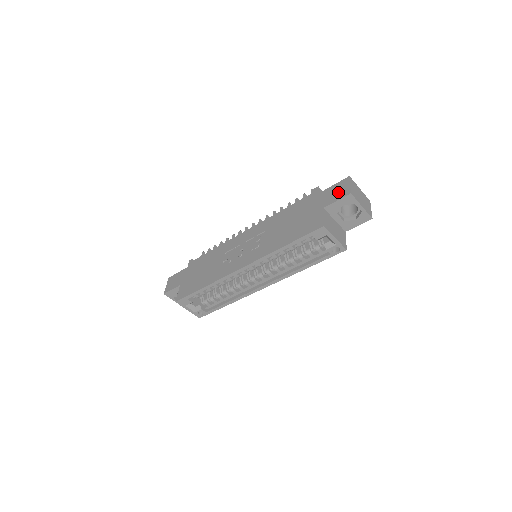
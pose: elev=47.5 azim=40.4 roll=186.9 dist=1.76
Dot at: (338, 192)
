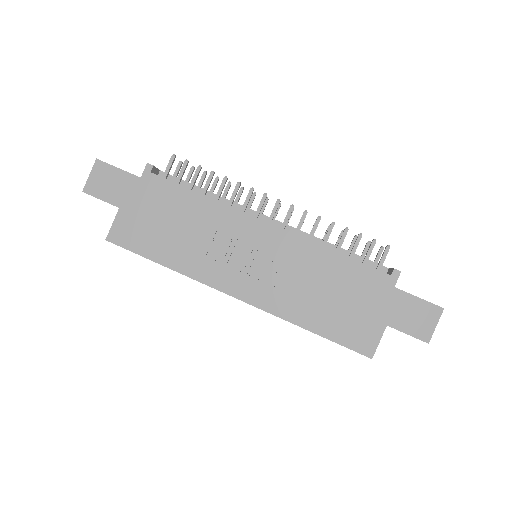
Dot at: (417, 321)
